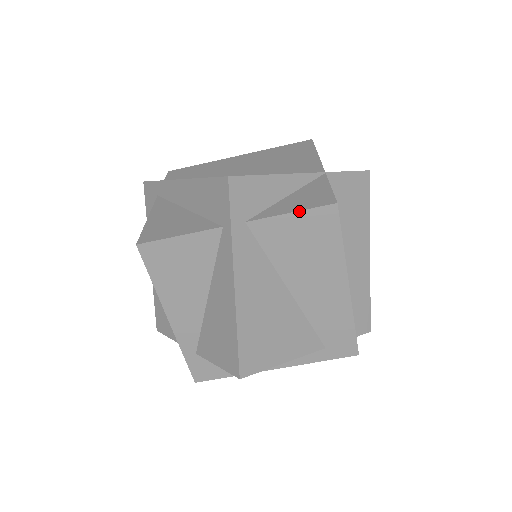
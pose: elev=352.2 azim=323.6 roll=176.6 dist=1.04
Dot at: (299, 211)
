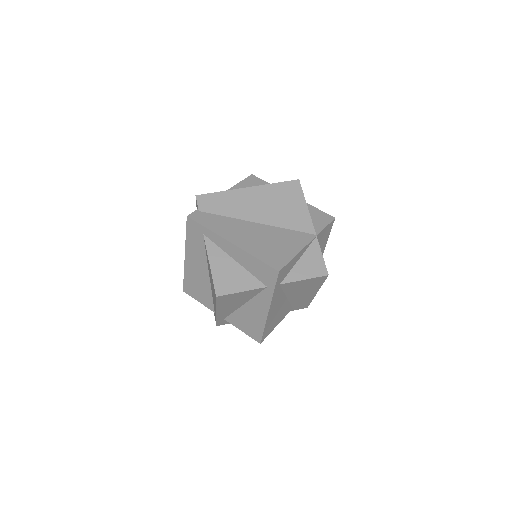
Dot at: (309, 279)
